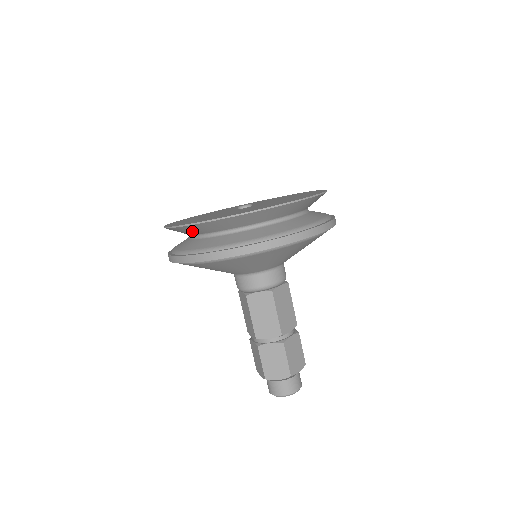
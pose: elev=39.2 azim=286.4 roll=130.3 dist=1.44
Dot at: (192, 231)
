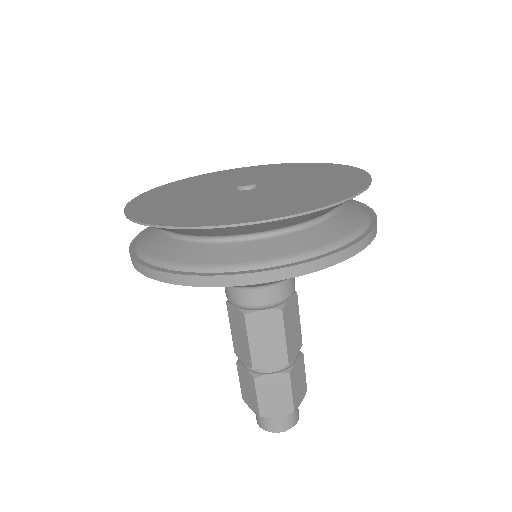
Dot at: (181, 232)
